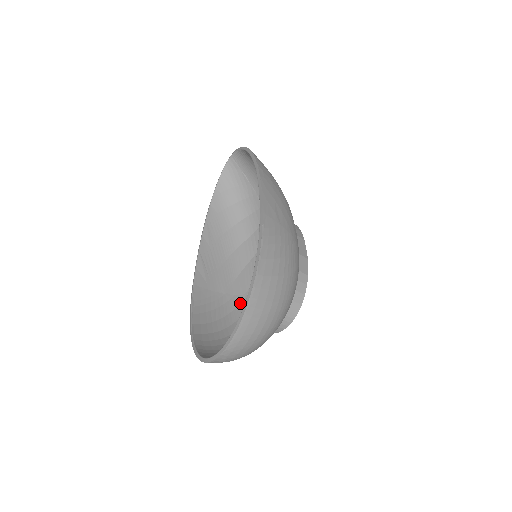
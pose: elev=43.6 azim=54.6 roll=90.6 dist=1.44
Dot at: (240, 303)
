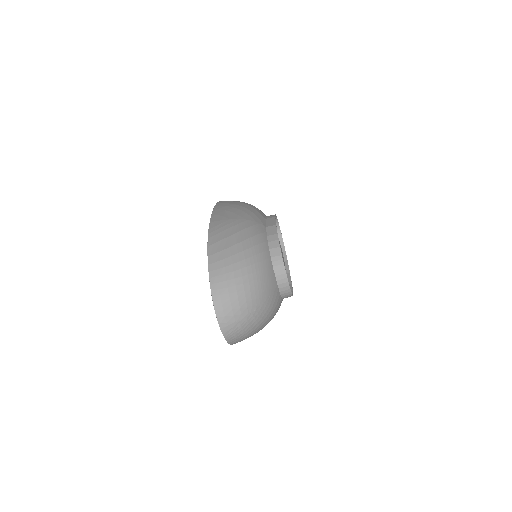
Dot at: occluded
